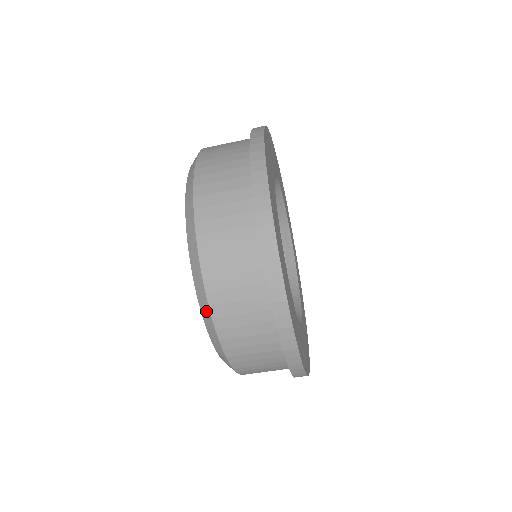
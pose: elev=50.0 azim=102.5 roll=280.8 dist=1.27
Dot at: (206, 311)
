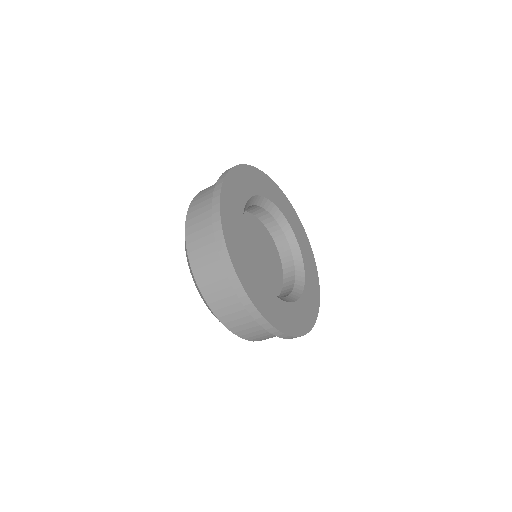
Dot at: (208, 307)
